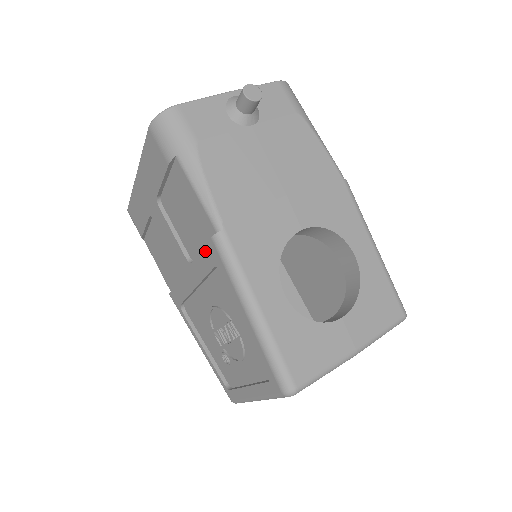
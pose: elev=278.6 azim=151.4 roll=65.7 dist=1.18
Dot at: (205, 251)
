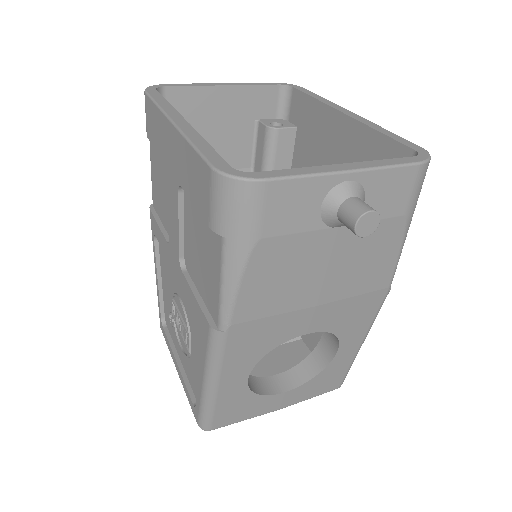
Dot at: (198, 307)
